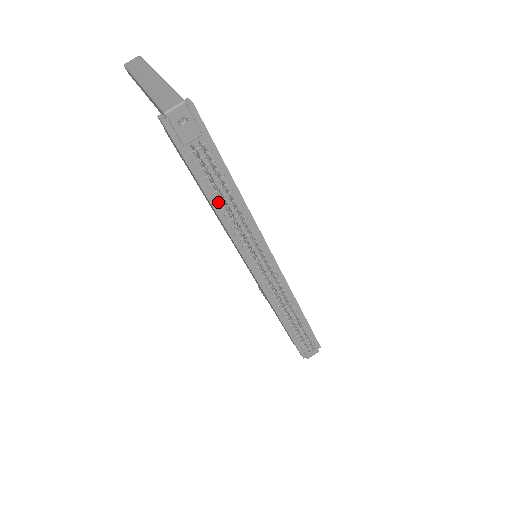
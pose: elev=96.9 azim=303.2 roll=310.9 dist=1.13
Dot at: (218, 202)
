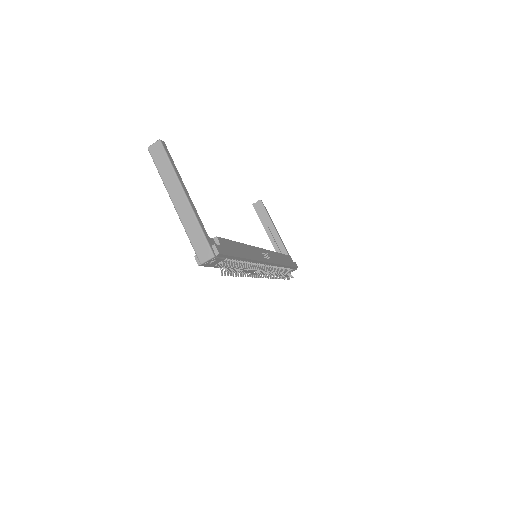
Dot at: occluded
